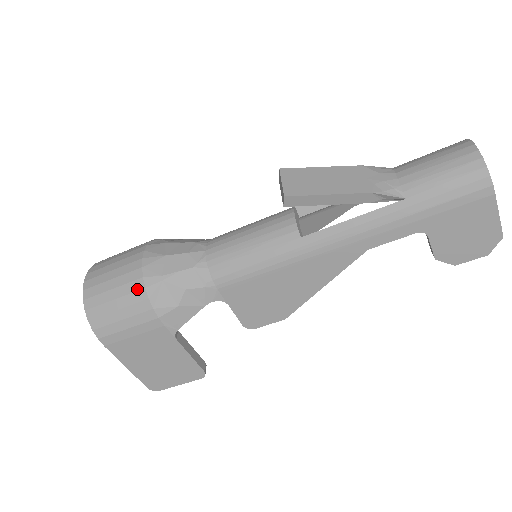
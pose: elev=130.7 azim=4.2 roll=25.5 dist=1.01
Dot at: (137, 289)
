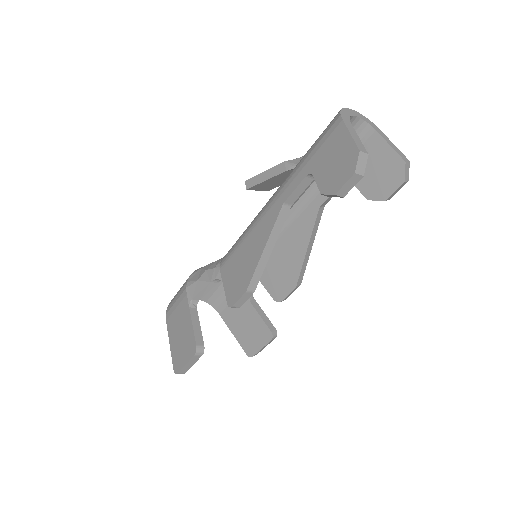
Dot at: occluded
